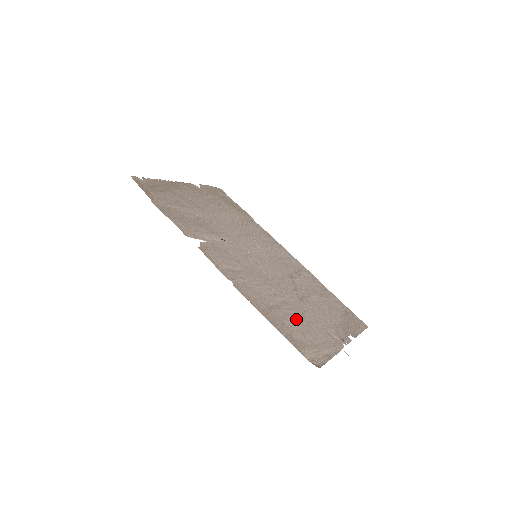
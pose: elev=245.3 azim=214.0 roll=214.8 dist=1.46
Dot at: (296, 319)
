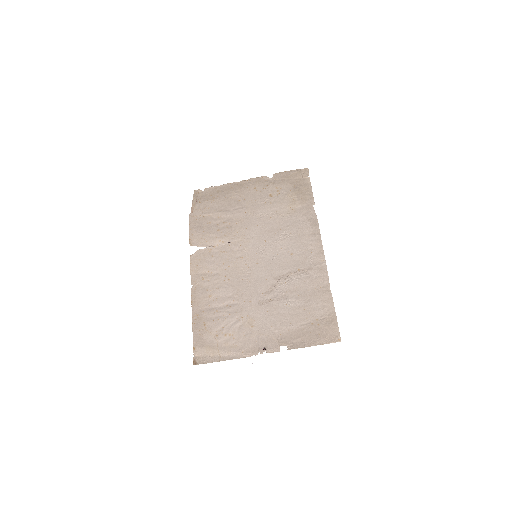
Dot at: (225, 322)
